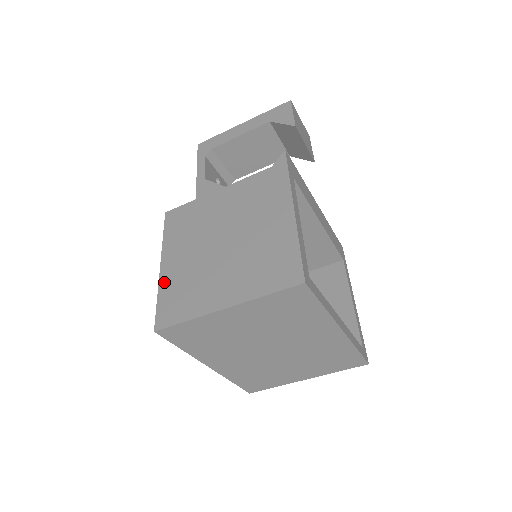
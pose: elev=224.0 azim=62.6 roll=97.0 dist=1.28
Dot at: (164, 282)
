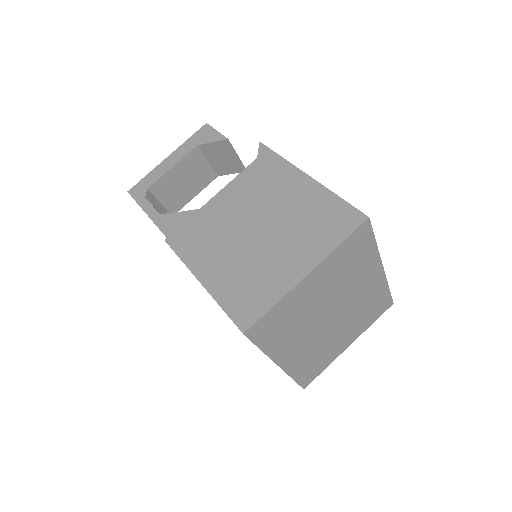
Dot at: (217, 291)
